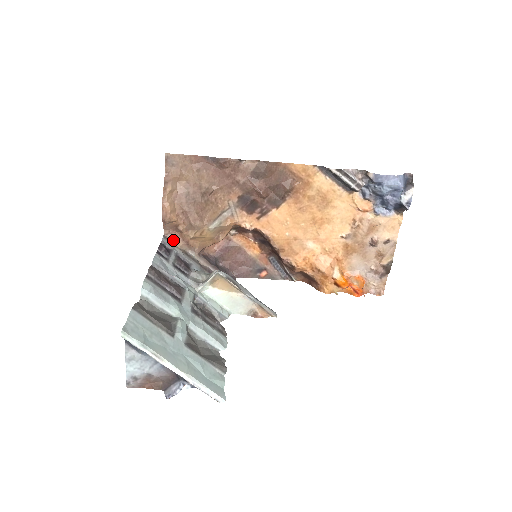
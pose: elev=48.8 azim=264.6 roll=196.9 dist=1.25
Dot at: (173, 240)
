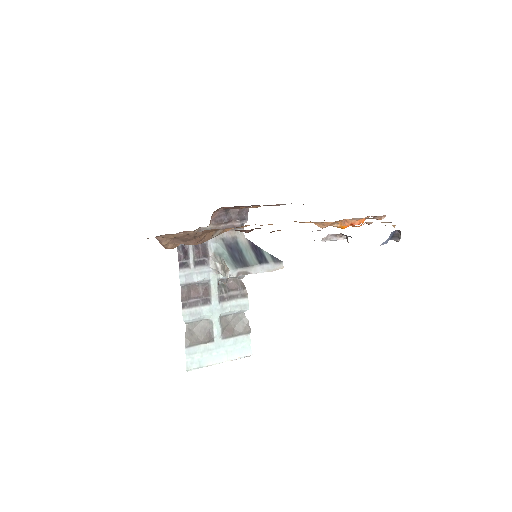
Dot at: occluded
